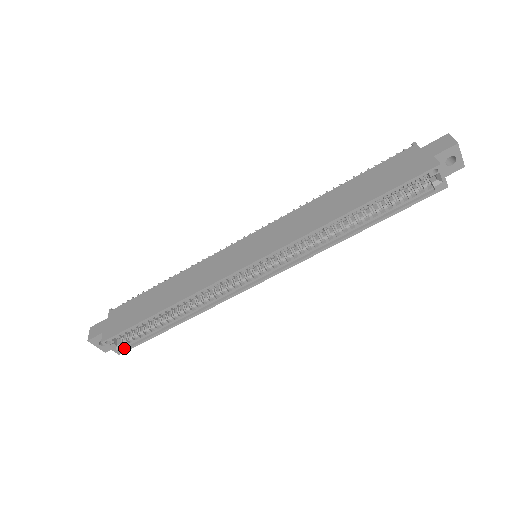
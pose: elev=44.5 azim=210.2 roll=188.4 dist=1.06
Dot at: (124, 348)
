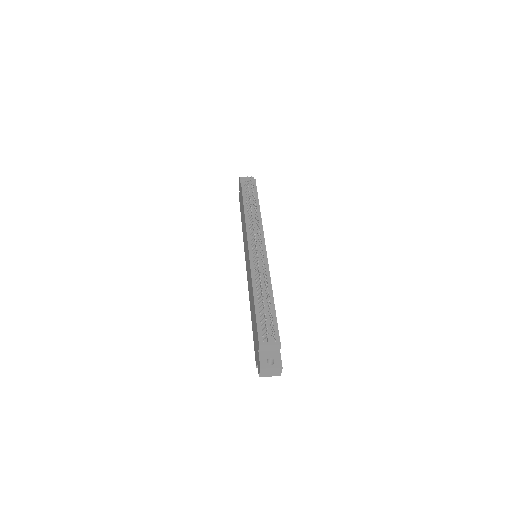
Dot at: occluded
